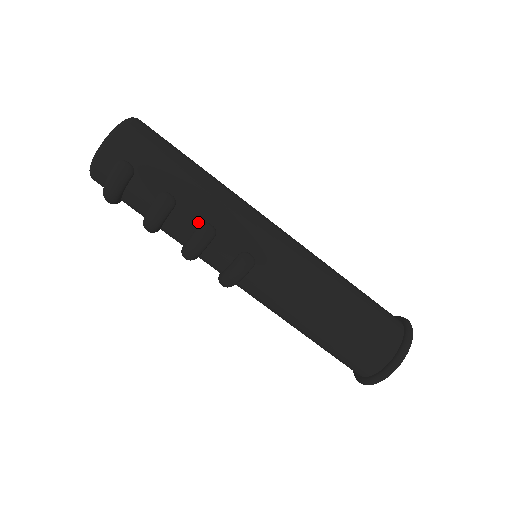
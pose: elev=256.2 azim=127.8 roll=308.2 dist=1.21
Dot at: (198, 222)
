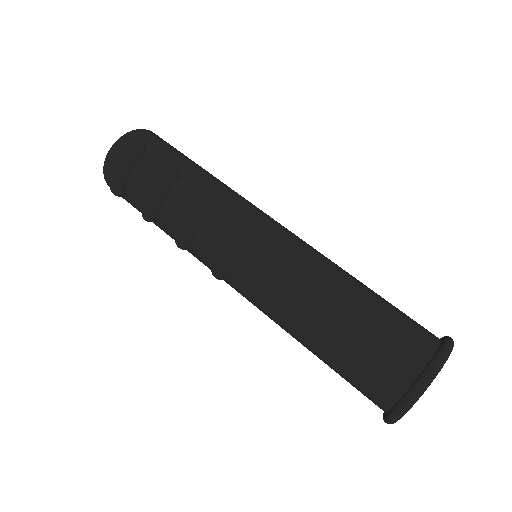
Dot at: (198, 195)
